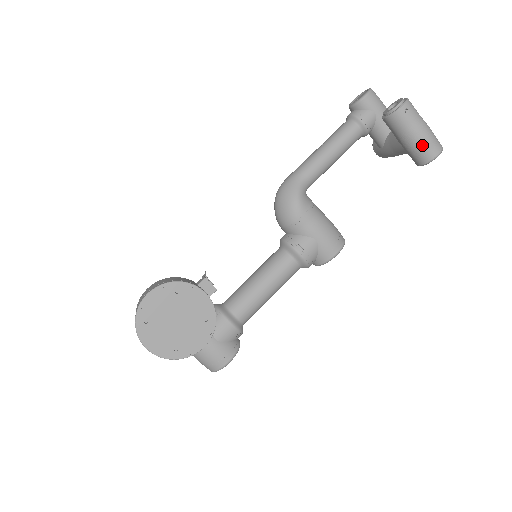
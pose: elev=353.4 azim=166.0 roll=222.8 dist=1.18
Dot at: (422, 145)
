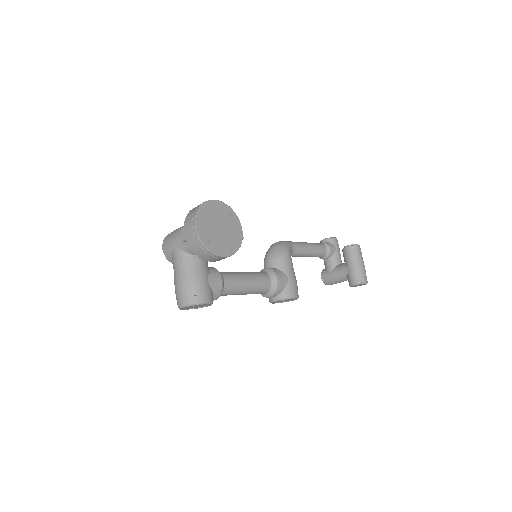
Dot at: (360, 271)
